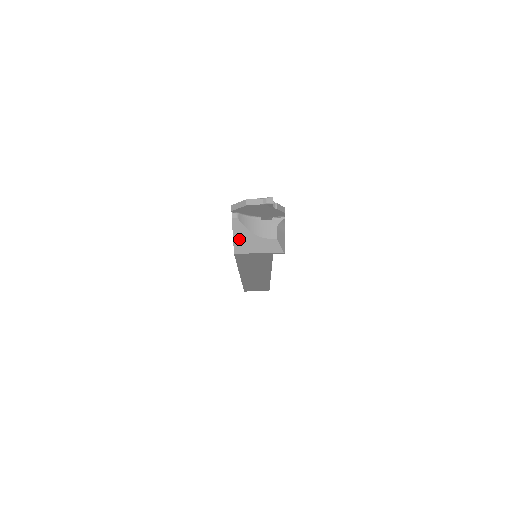
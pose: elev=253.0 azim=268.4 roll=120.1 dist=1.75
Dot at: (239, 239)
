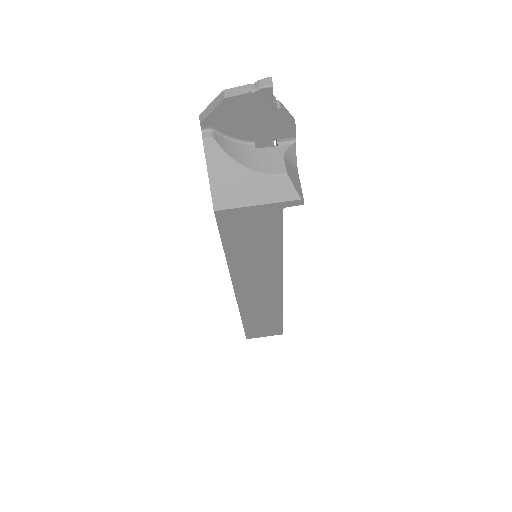
Dot at: (219, 180)
